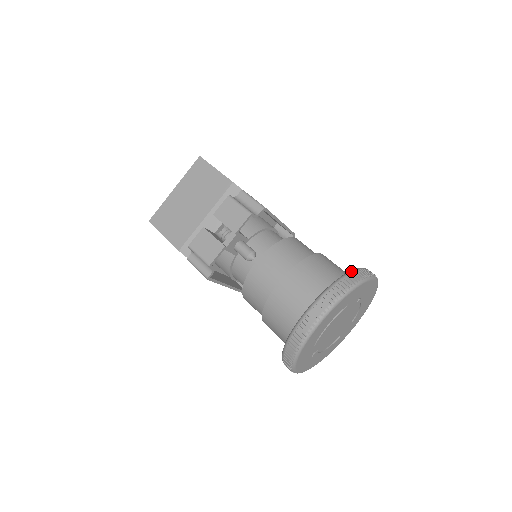
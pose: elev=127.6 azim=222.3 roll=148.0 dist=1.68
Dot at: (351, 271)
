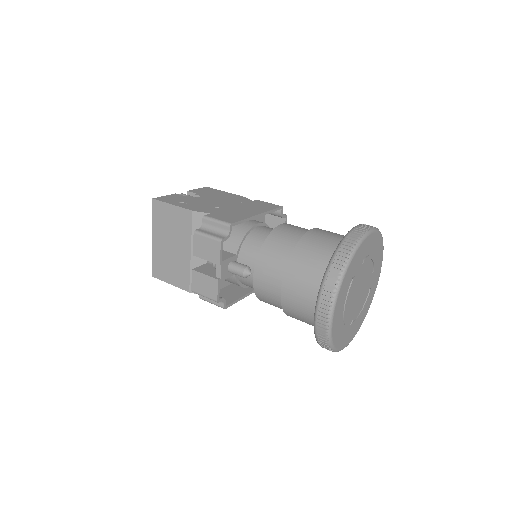
Dot at: (337, 248)
